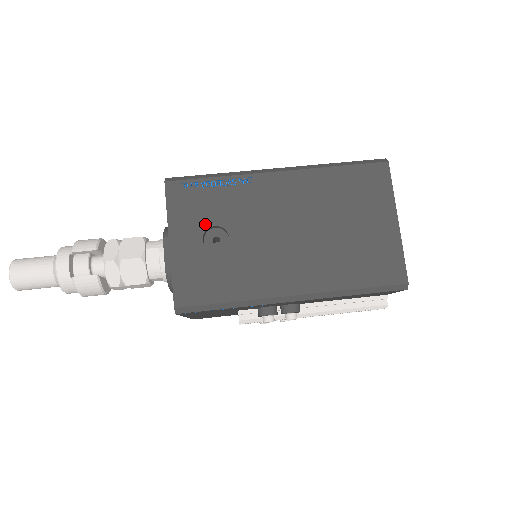
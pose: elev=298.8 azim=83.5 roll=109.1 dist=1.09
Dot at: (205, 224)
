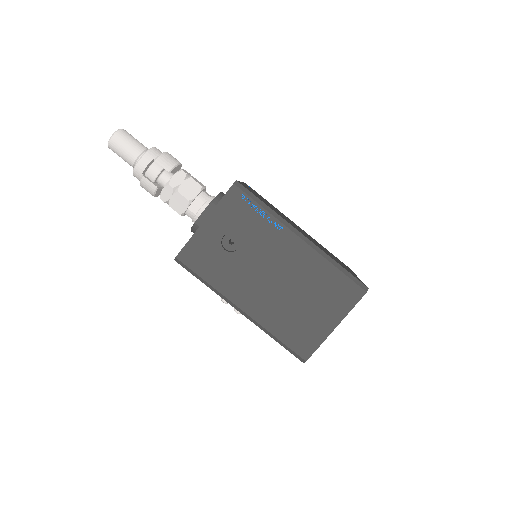
Dot at: (233, 229)
